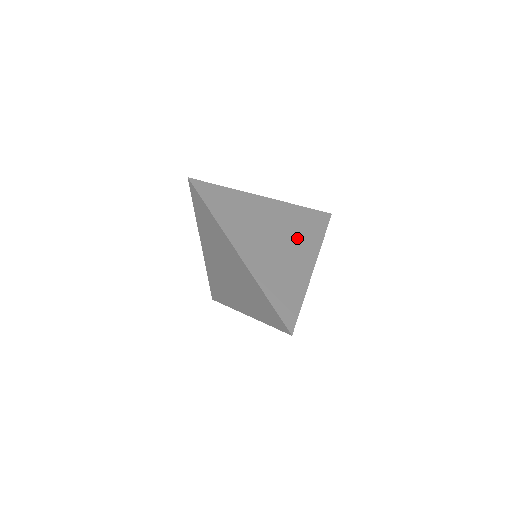
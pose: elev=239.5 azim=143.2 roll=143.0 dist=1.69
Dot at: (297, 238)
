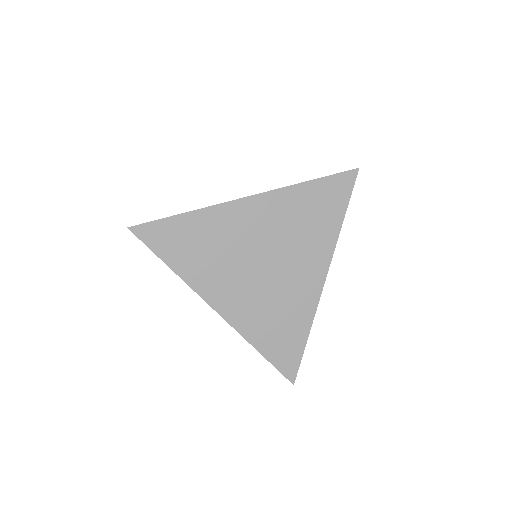
Dot at: (298, 245)
